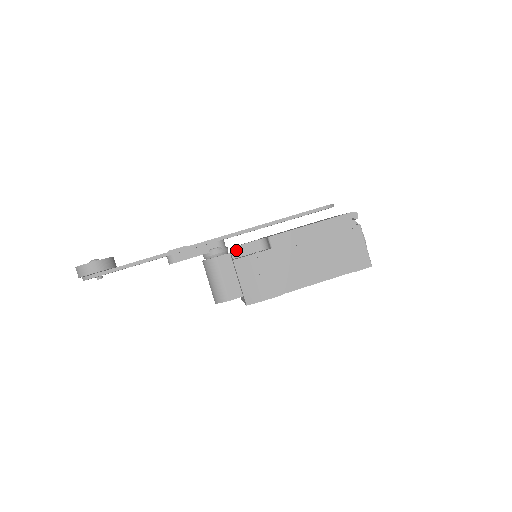
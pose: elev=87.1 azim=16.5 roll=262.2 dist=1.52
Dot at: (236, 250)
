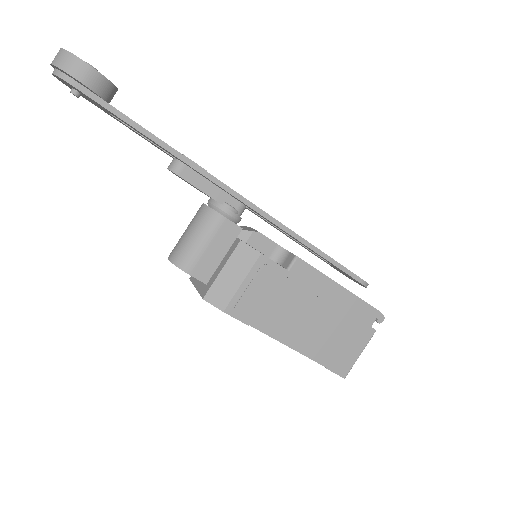
Dot at: (249, 231)
